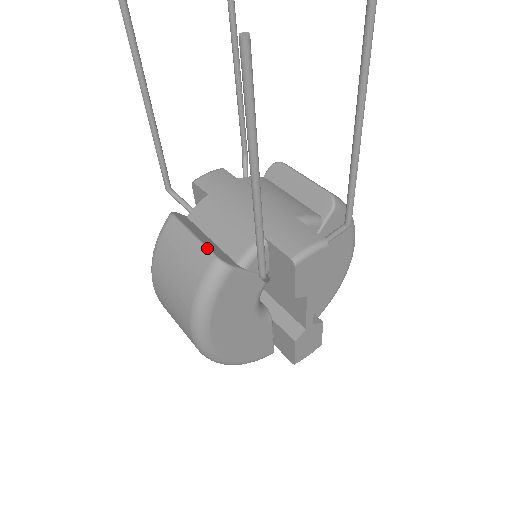
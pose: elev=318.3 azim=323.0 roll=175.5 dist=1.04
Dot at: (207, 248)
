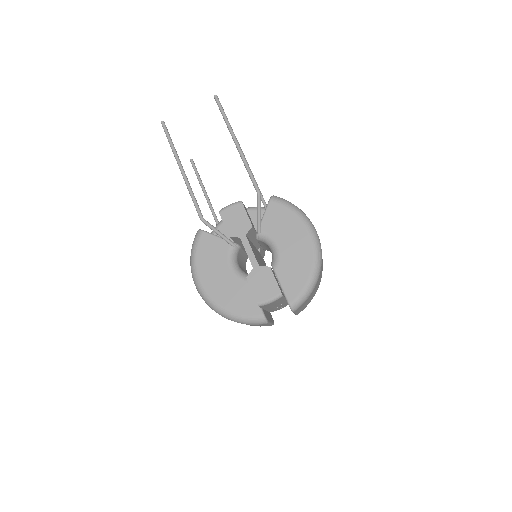
Dot at: occluded
